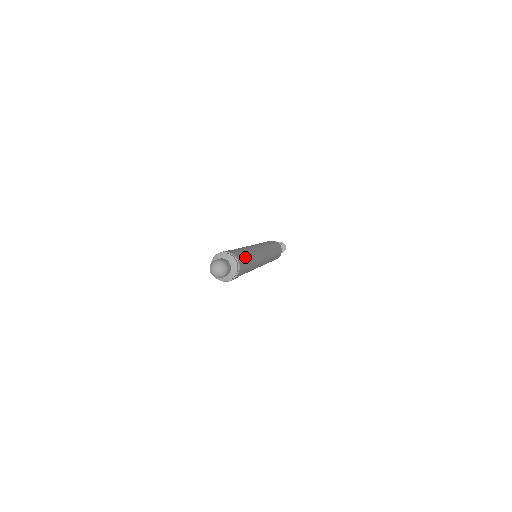
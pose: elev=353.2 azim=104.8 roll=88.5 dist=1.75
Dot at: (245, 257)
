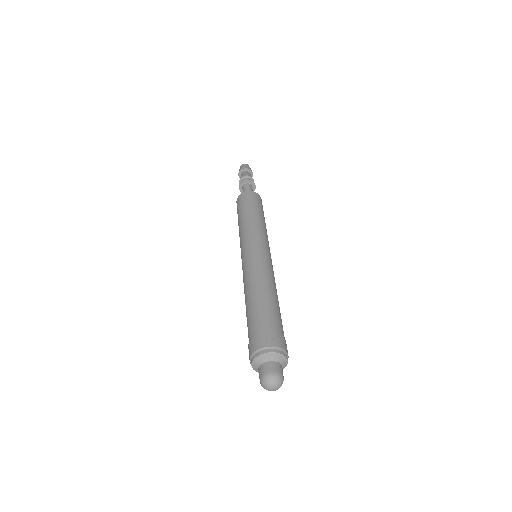
Dot at: (281, 323)
